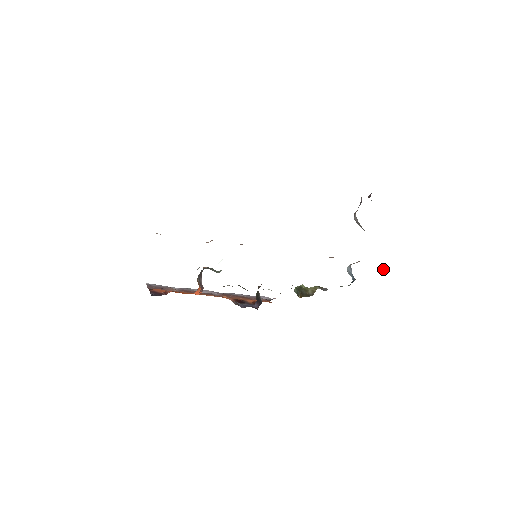
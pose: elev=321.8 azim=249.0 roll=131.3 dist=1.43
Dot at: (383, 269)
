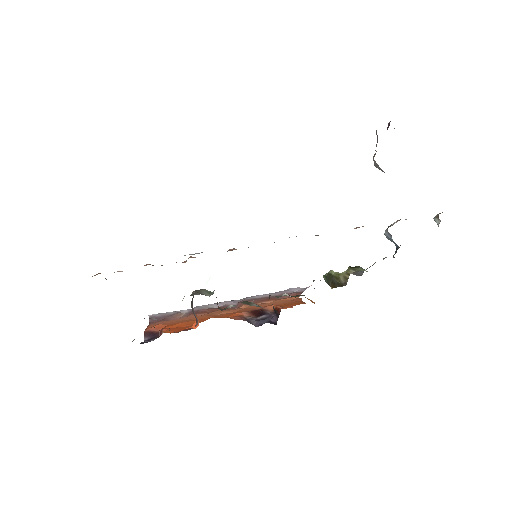
Dot at: (436, 219)
